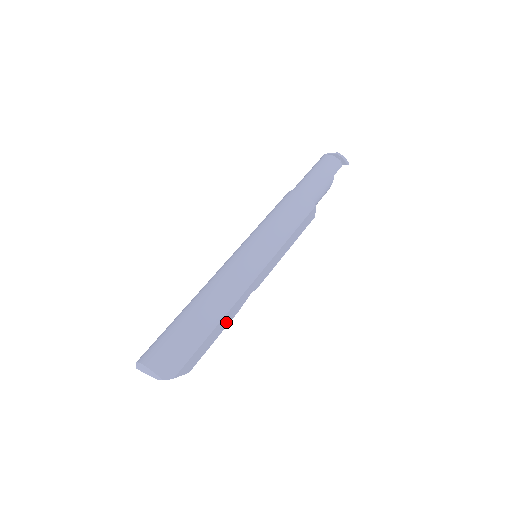
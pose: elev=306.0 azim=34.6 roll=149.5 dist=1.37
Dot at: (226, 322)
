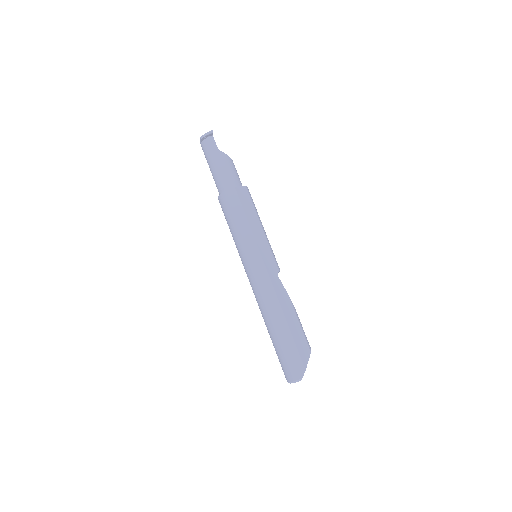
Dot at: (290, 310)
